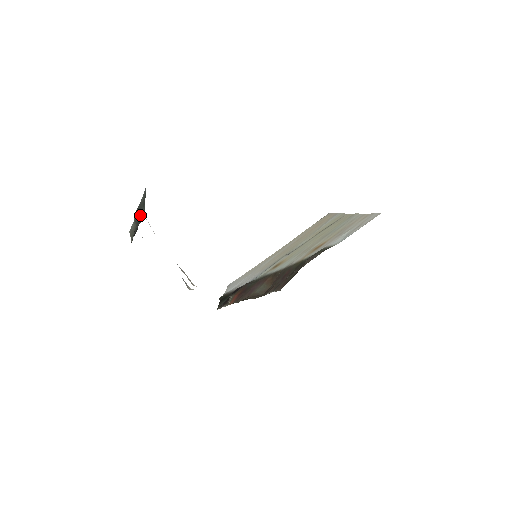
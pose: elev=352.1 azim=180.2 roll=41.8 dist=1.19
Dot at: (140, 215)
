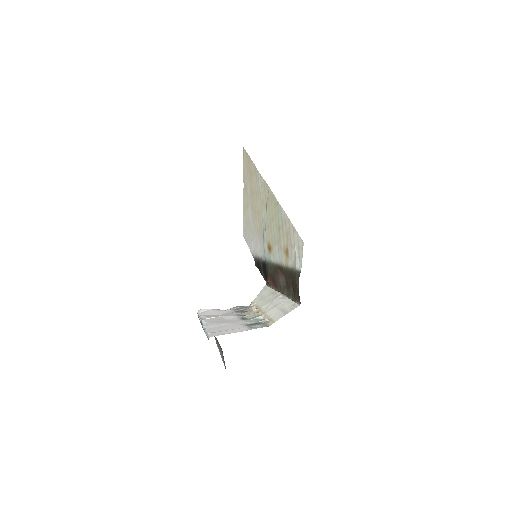
Dot at: occluded
